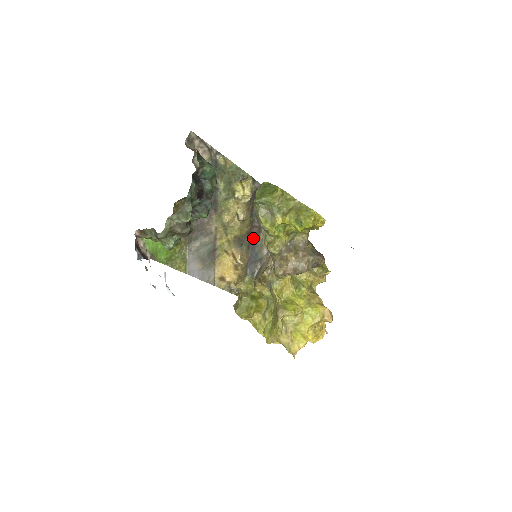
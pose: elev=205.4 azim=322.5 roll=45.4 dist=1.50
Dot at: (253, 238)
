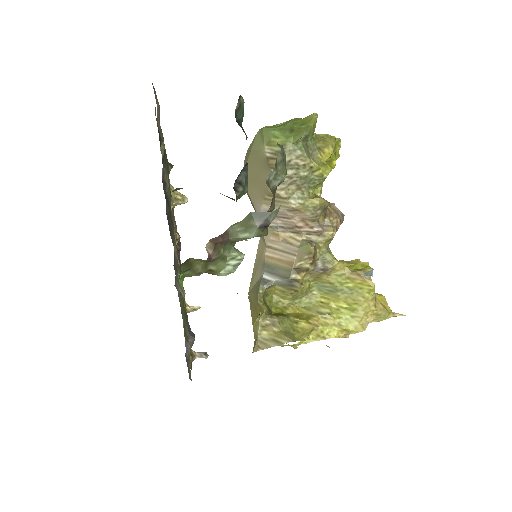
Dot at: occluded
